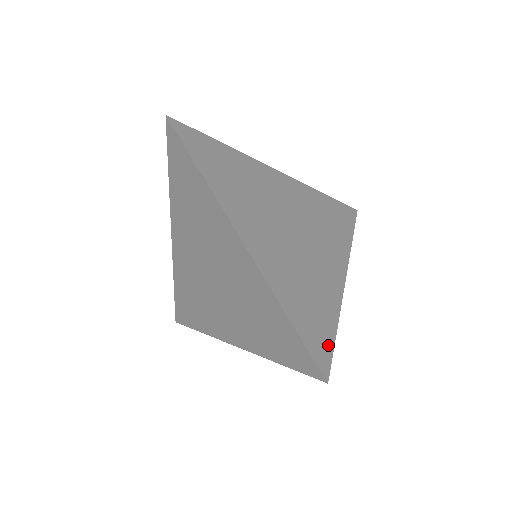
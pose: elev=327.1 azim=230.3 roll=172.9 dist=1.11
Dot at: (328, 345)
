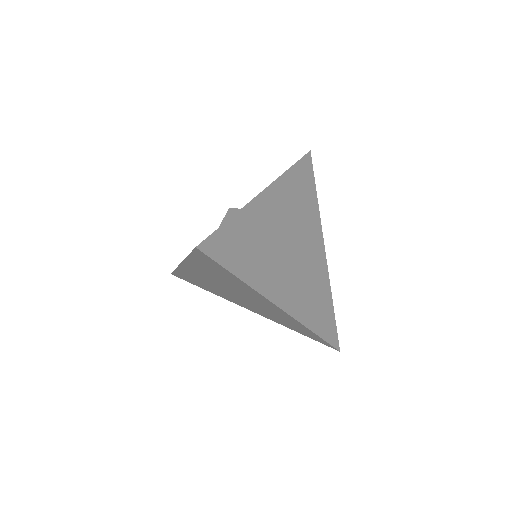
Dot at: (334, 325)
